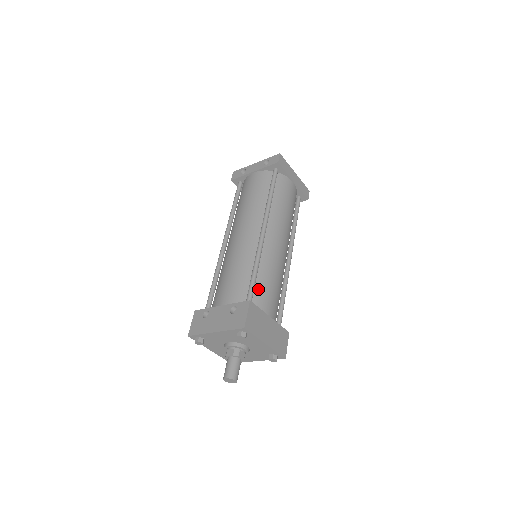
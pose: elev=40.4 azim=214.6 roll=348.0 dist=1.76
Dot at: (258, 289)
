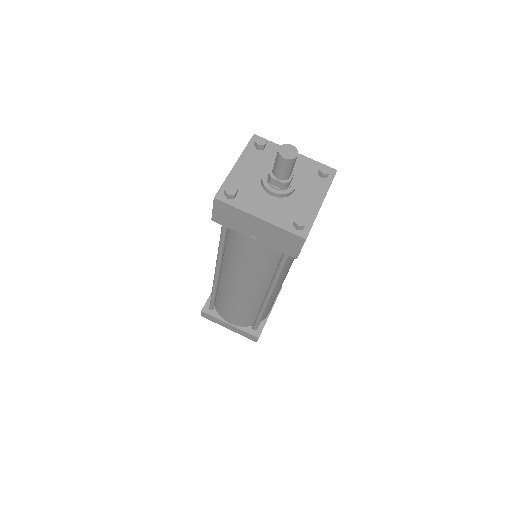
Dot at: occluded
